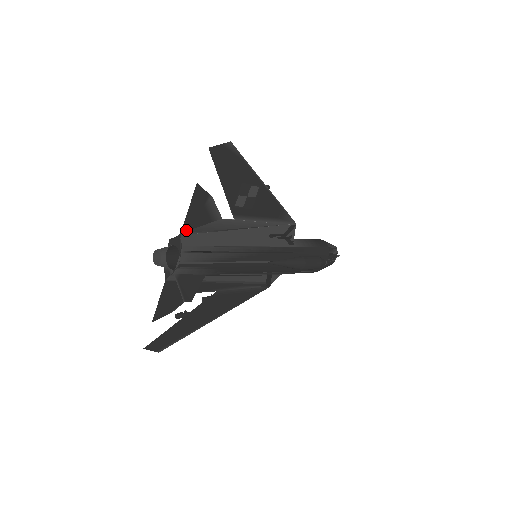
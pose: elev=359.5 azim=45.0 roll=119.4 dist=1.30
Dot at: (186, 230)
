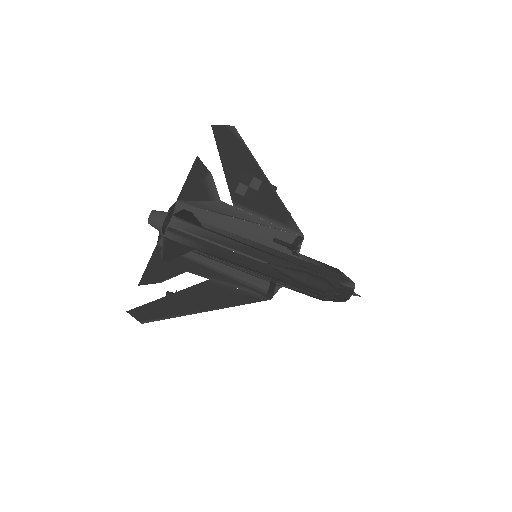
Dot at: (183, 199)
